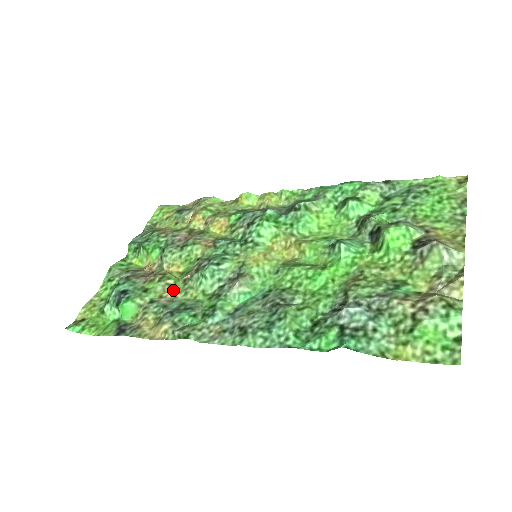
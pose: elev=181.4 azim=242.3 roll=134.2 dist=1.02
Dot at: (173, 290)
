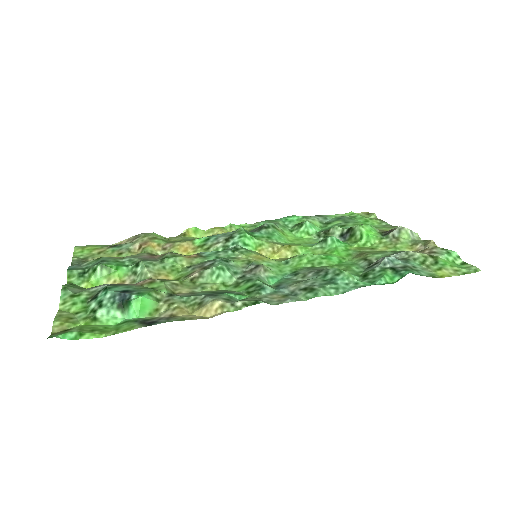
Dot at: (184, 288)
